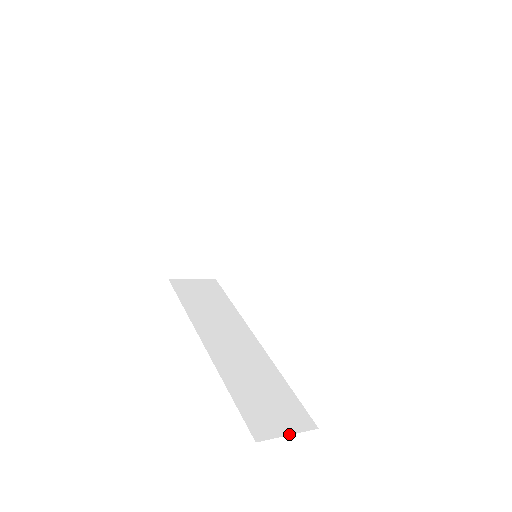
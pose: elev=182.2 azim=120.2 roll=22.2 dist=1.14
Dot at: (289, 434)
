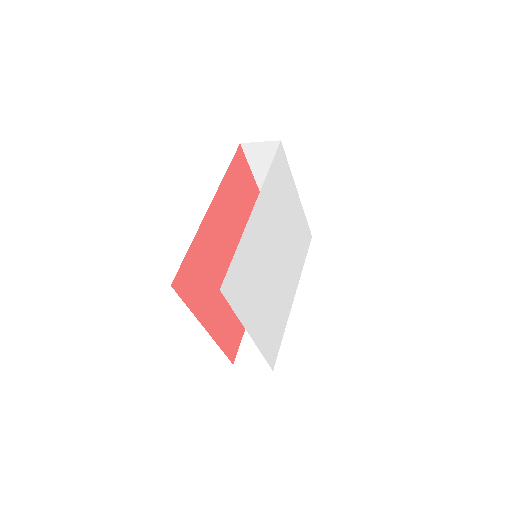
Dot at: (253, 367)
